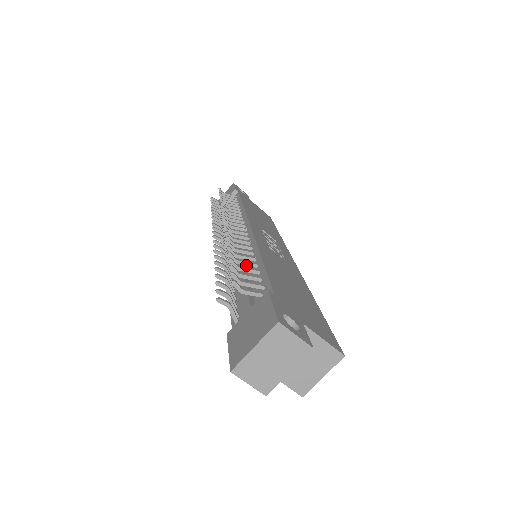
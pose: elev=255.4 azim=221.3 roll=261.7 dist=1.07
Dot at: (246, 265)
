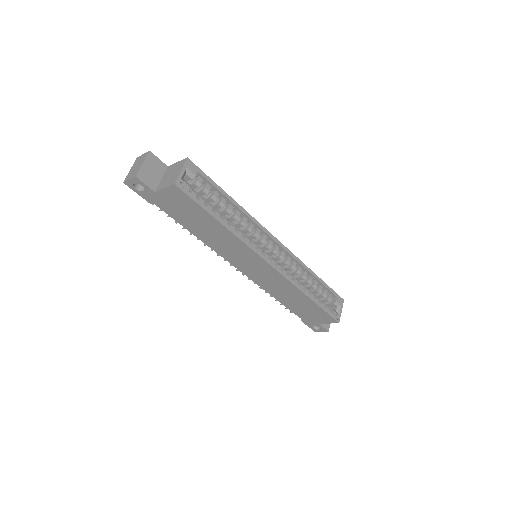
Dot at: occluded
